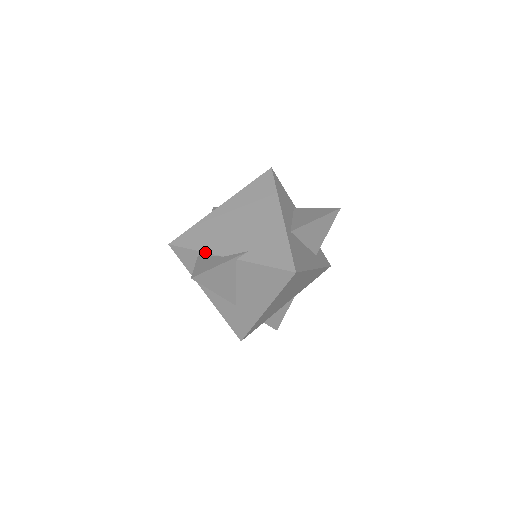
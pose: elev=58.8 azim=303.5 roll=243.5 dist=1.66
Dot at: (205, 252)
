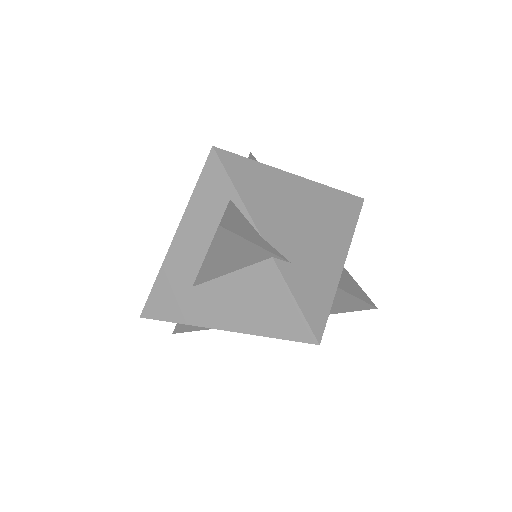
Dot at: (246, 207)
